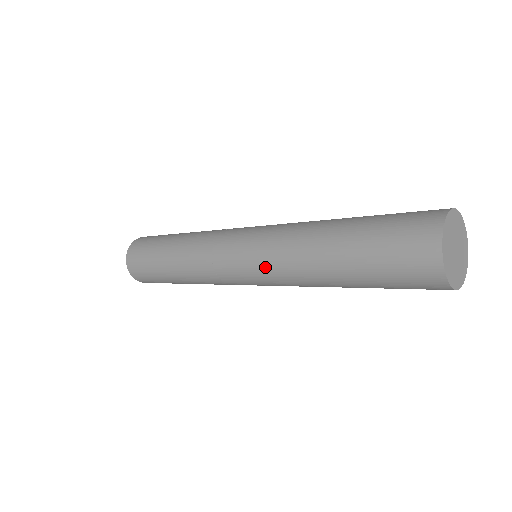
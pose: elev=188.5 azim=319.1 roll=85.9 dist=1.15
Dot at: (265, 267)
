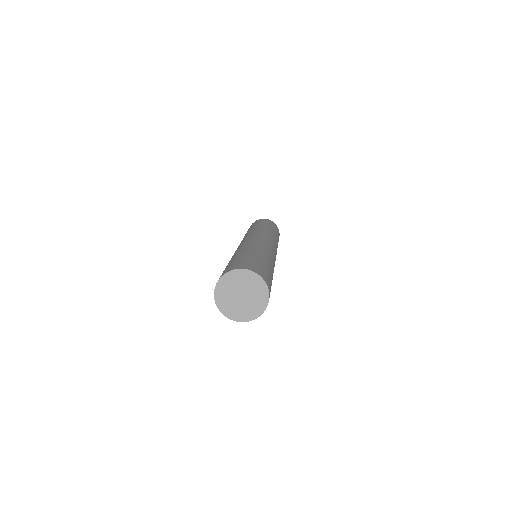
Dot at: occluded
